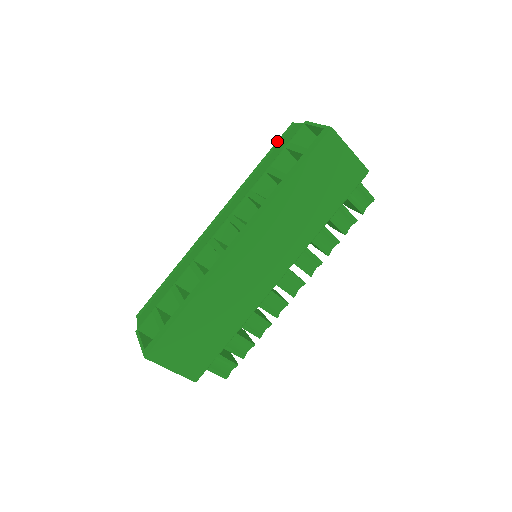
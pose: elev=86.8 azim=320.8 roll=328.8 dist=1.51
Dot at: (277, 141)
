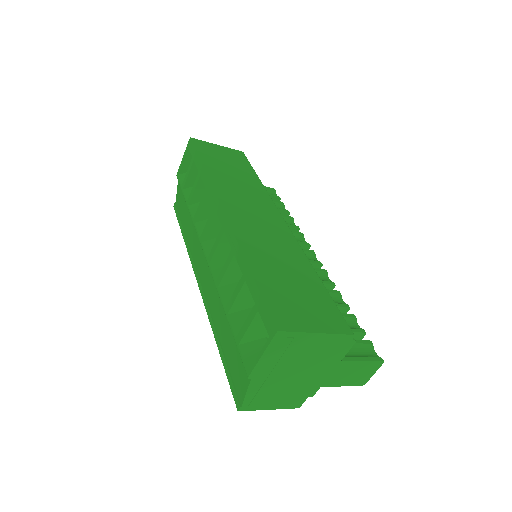
Dot at: (177, 219)
